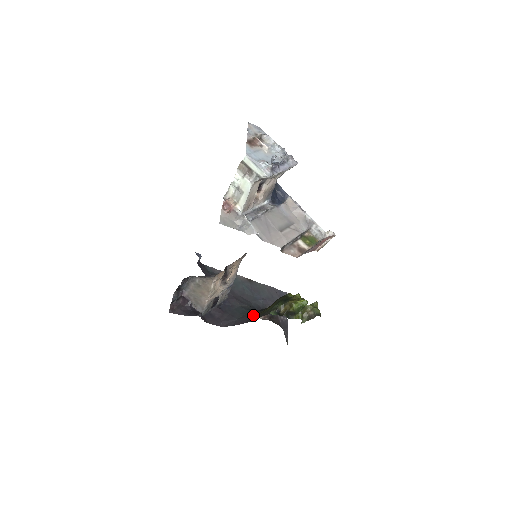
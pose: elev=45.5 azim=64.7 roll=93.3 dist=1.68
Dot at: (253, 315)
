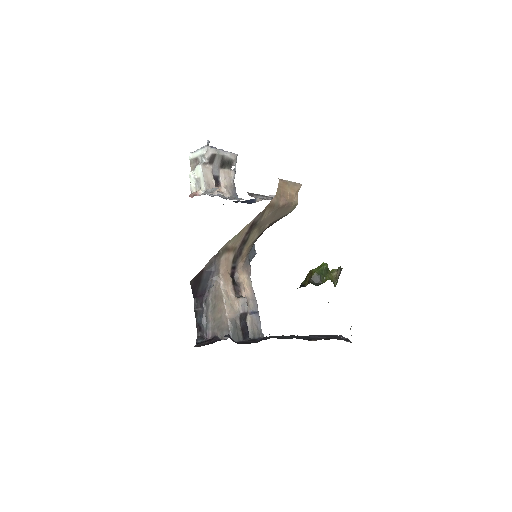
Dot at: occluded
